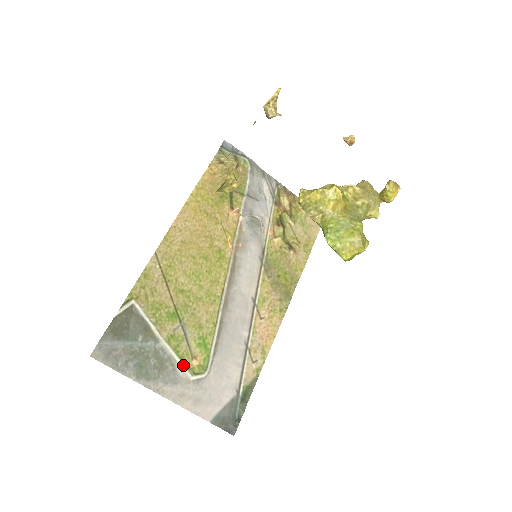
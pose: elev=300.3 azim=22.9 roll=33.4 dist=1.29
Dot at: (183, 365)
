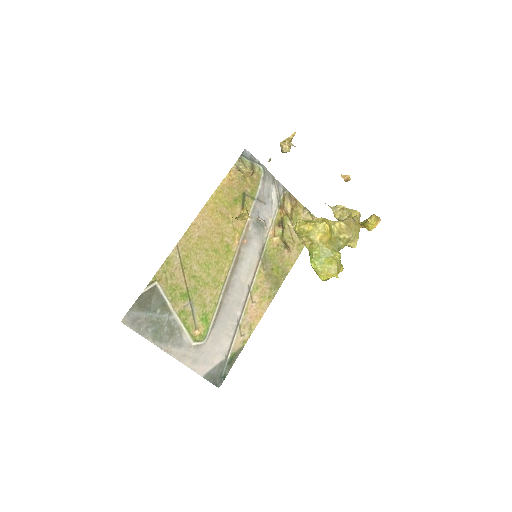
Dot at: (188, 334)
